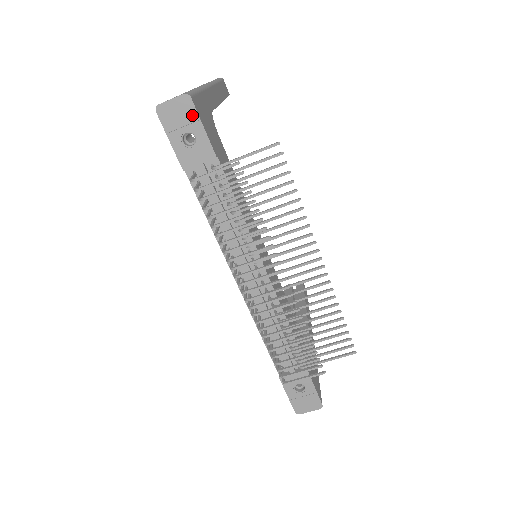
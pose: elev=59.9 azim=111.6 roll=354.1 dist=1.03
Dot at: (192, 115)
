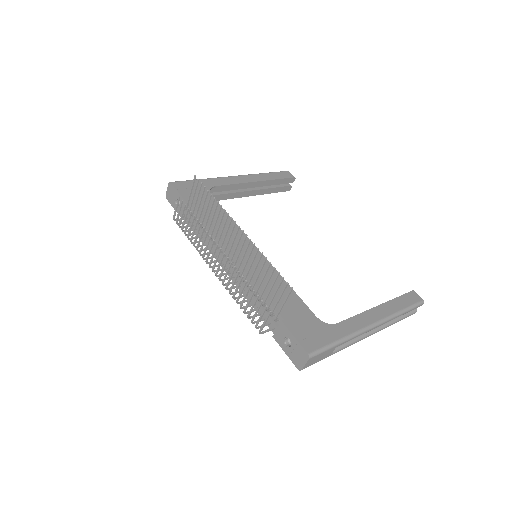
Dot at: (174, 190)
